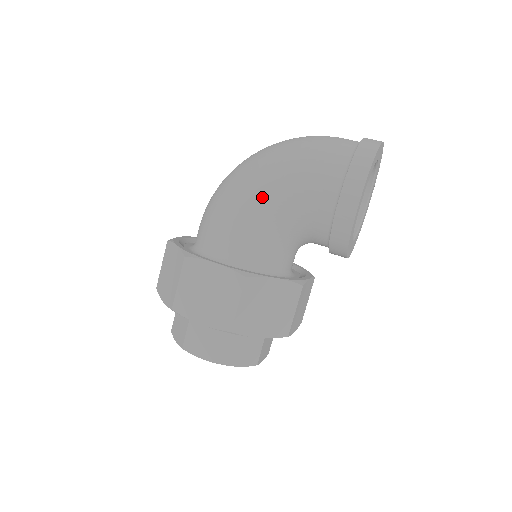
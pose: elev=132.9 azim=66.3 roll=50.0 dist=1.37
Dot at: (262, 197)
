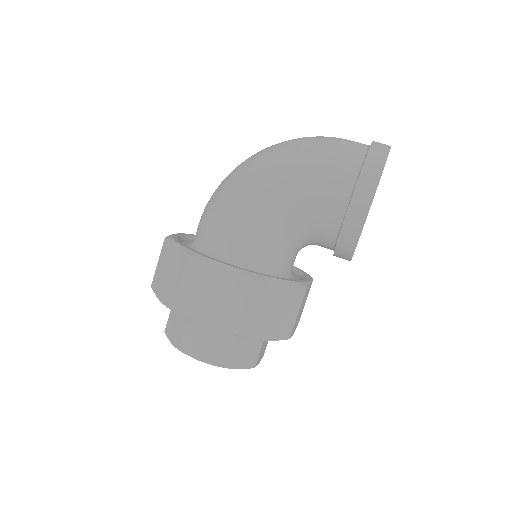
Dot at: (270, 196)
